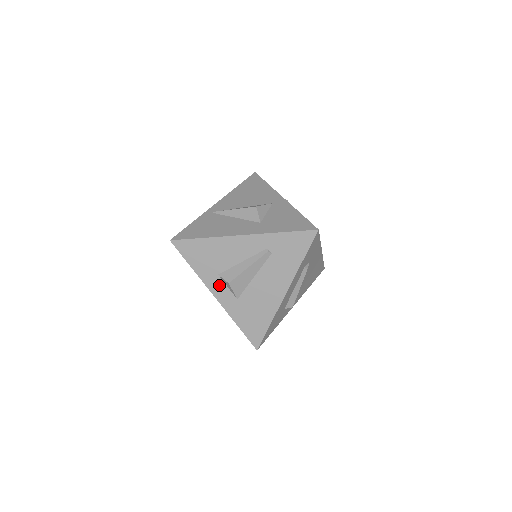
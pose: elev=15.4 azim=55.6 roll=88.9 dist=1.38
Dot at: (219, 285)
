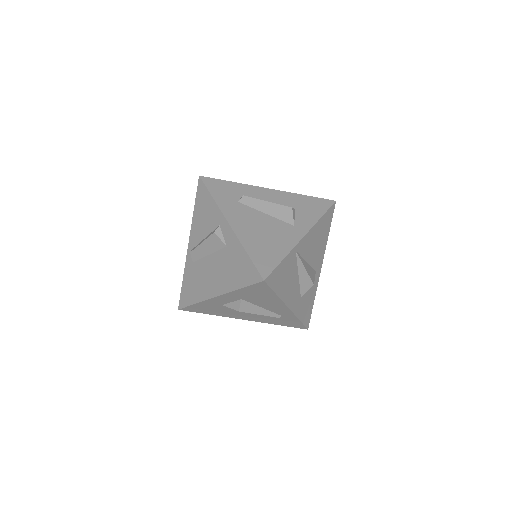
Dot at: (230, 299)
